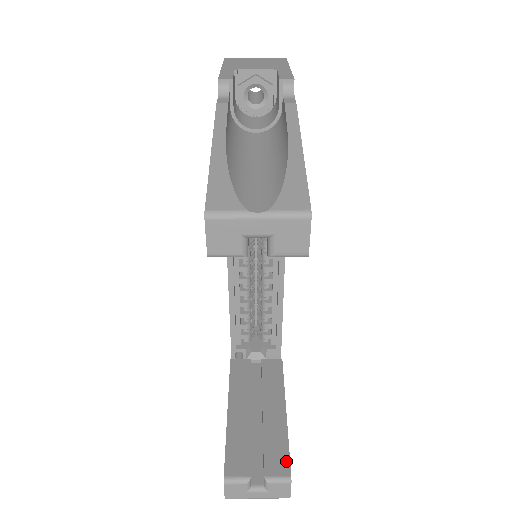
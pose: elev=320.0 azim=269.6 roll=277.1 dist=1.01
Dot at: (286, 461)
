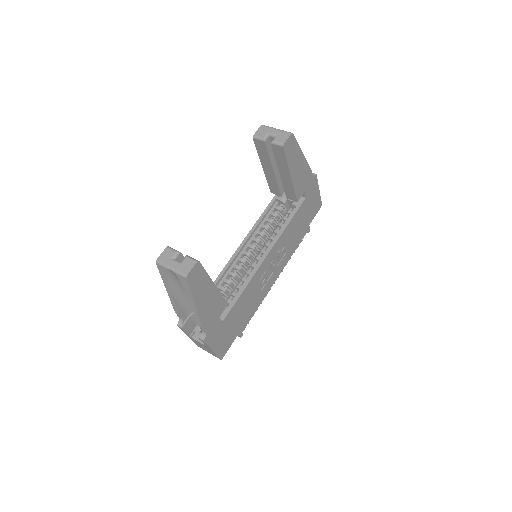
Dot at: (201, 265)
